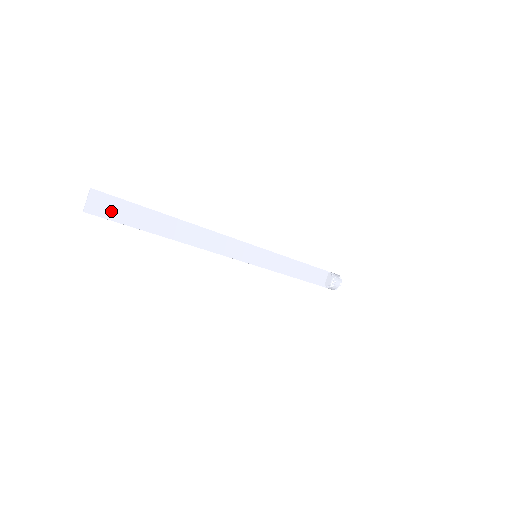
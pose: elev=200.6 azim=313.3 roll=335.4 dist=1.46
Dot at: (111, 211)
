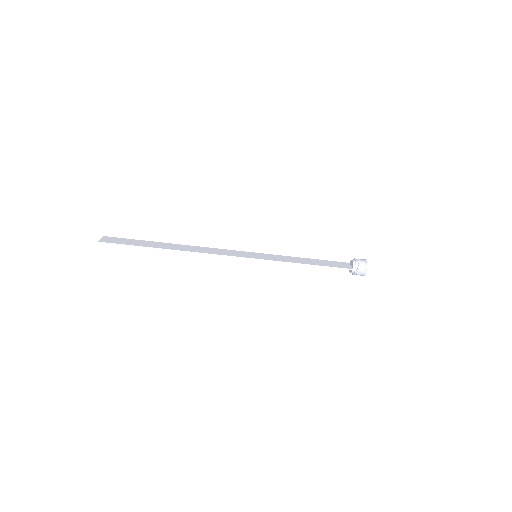
Dot at: (119, 242)
